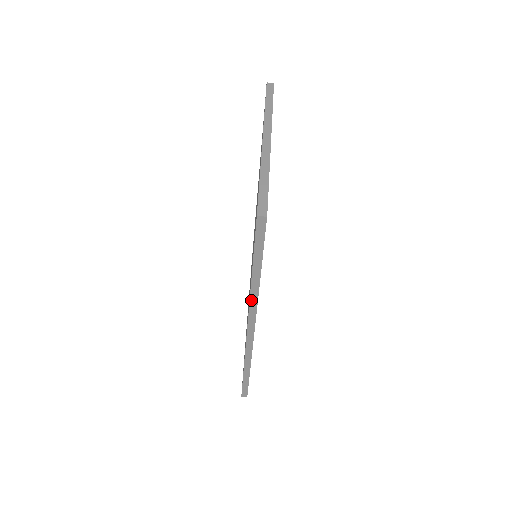
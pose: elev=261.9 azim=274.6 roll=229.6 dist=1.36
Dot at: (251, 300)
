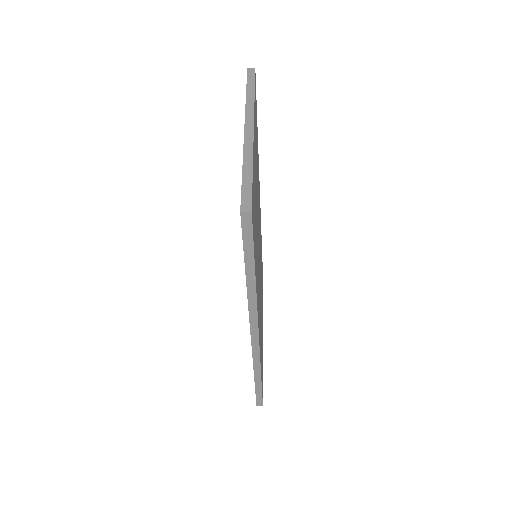
Dot at: (250, 304)
